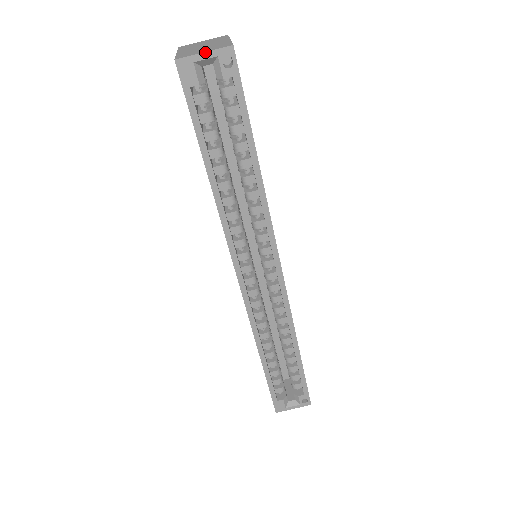
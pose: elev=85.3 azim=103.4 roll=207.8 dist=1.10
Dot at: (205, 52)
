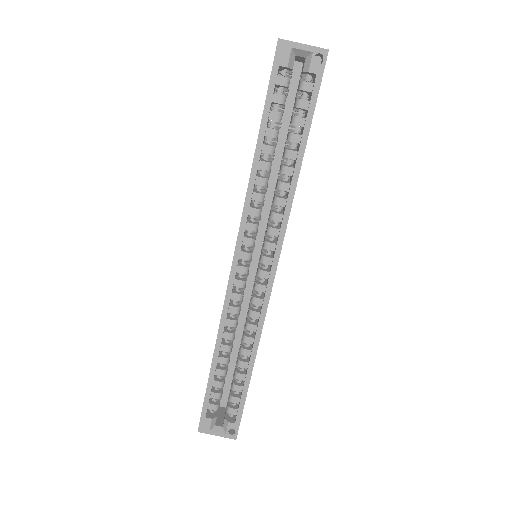
Dot at: (305, 44)
